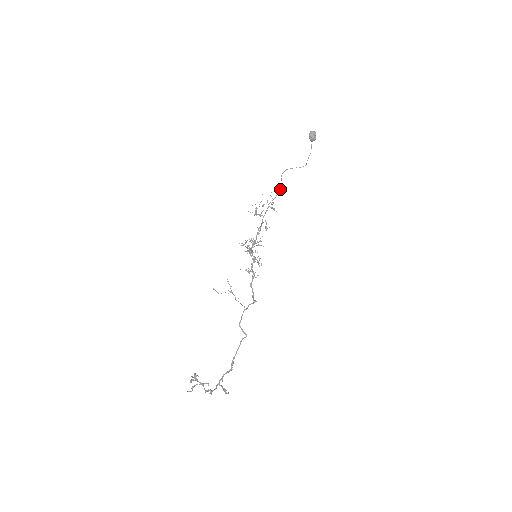
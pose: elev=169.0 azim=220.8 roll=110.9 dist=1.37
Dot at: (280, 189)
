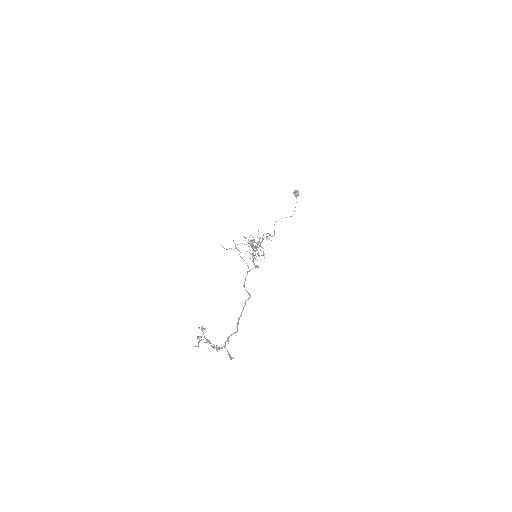
Dot at: occluded
